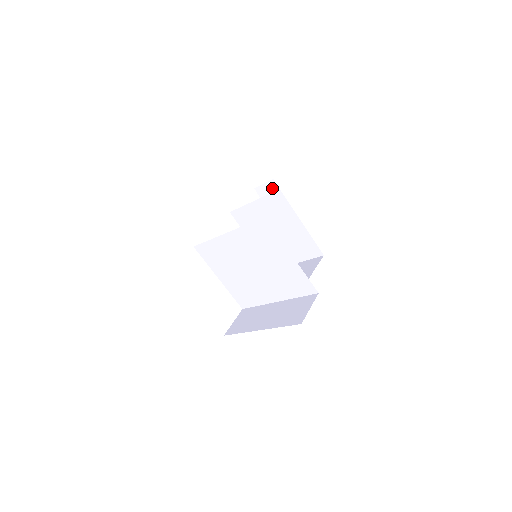
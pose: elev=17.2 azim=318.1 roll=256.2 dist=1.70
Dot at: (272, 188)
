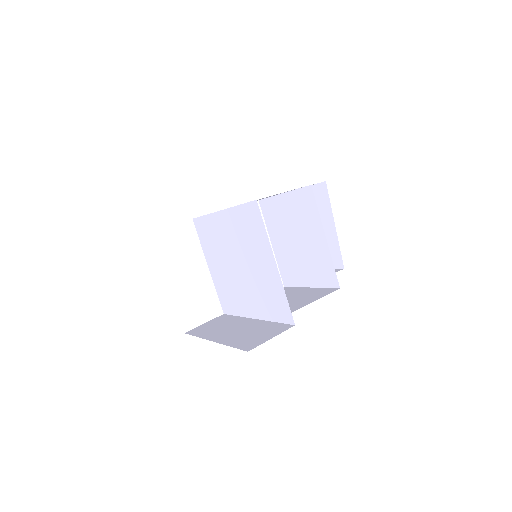
Dot at: (322, 192)
